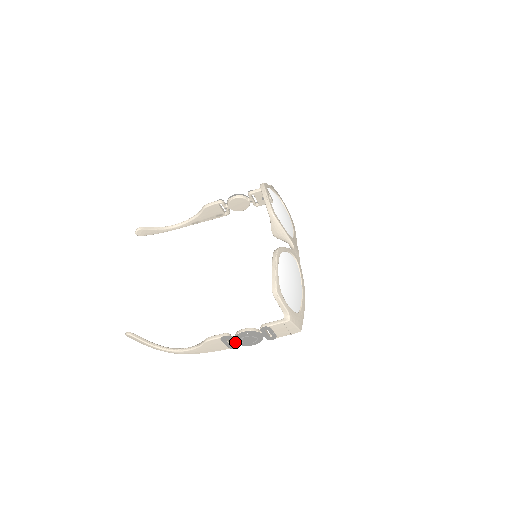
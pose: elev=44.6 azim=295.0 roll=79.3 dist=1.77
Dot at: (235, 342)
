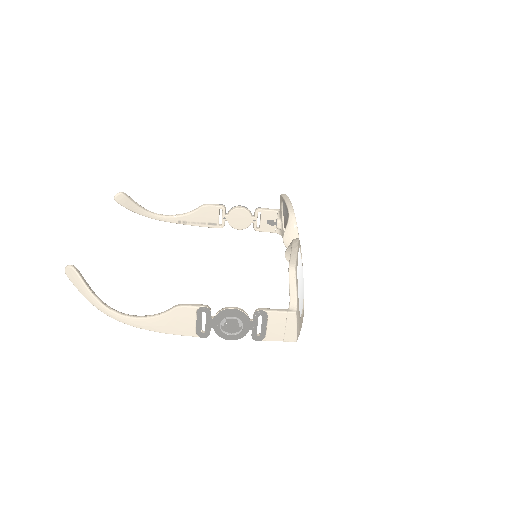
Dot at: (211, 324)
